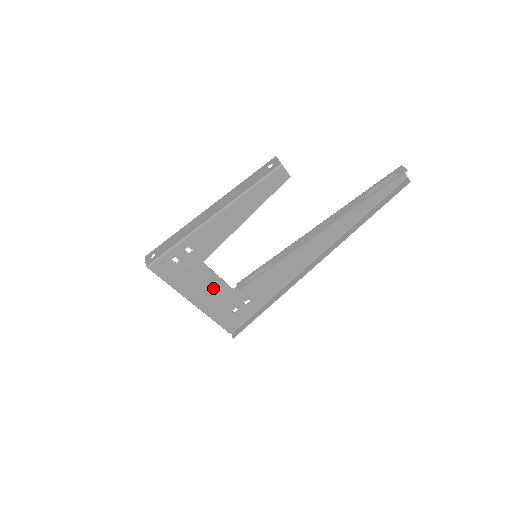
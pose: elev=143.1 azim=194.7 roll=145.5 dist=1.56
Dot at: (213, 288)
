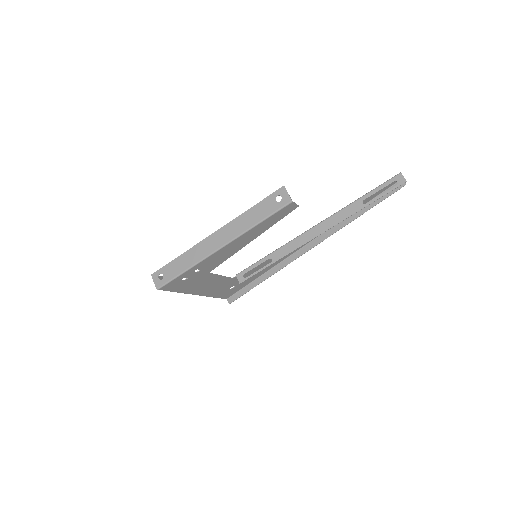
Dot at: (215, 283)
